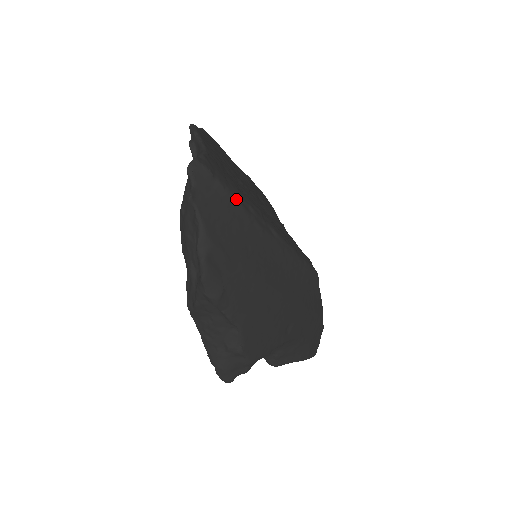
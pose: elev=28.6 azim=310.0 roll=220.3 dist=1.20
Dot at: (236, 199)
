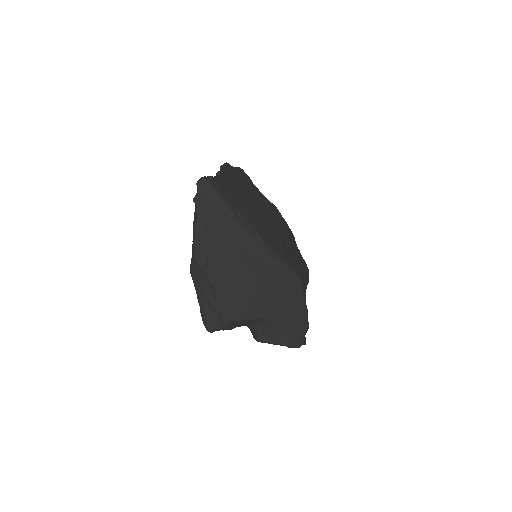
Dot at: (227, 206)
